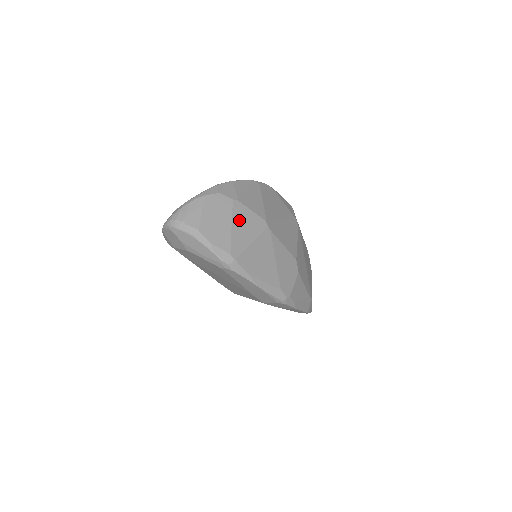
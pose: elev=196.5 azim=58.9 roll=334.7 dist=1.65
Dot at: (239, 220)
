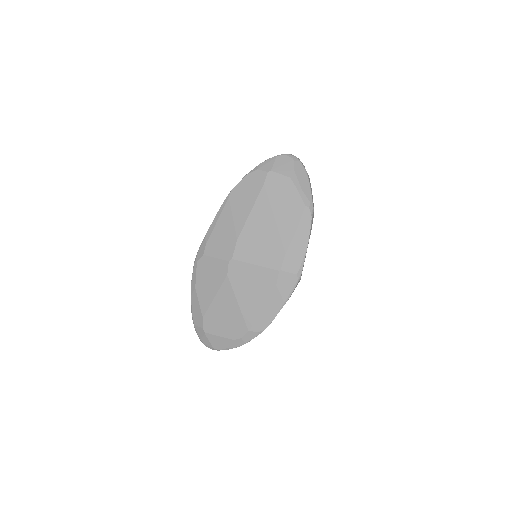
Dot at: occluded
